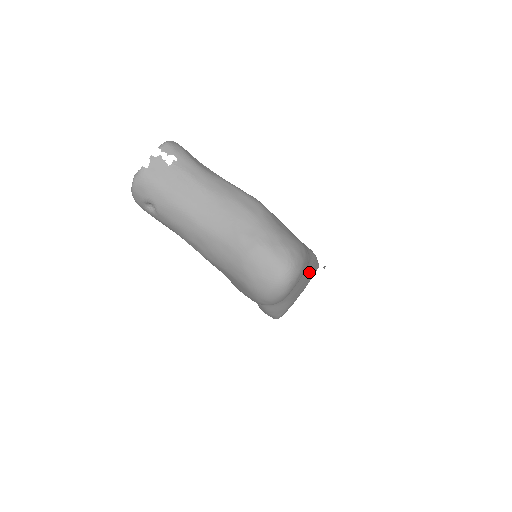
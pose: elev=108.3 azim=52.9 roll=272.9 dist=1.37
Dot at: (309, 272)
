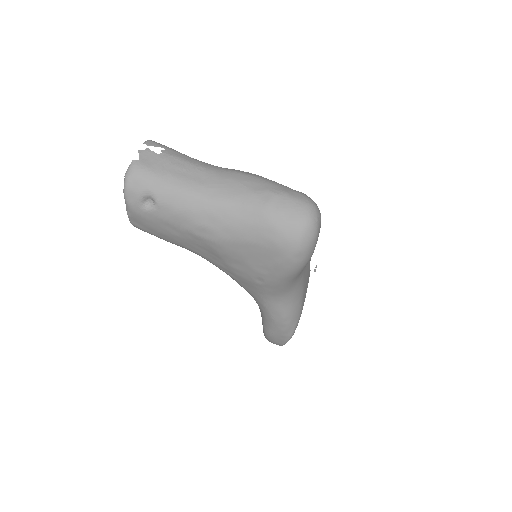
Dot at: (309, 263)
